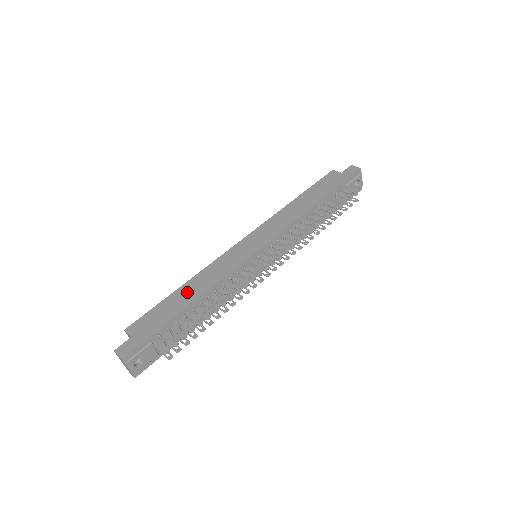
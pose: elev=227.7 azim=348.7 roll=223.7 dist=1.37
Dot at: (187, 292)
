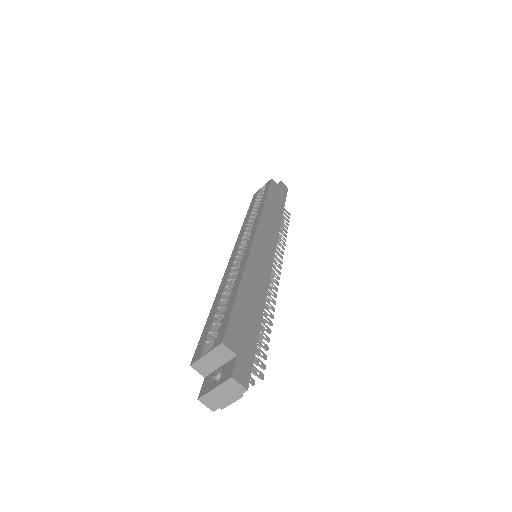
Dot at: (251, 295)
